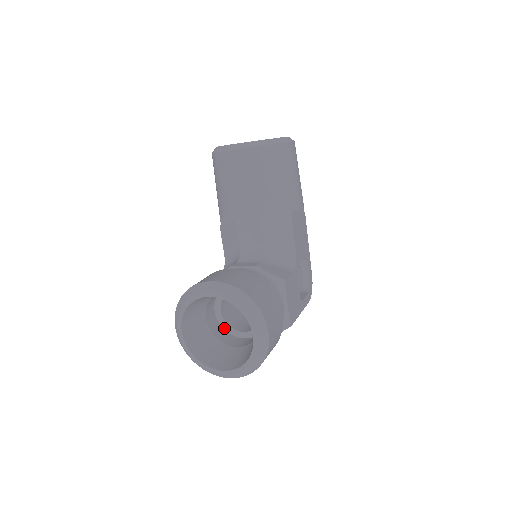
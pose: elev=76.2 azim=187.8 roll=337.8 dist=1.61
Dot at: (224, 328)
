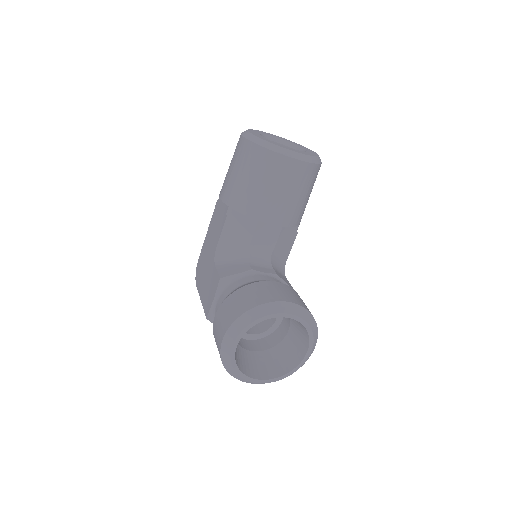
Dot at: occluded
